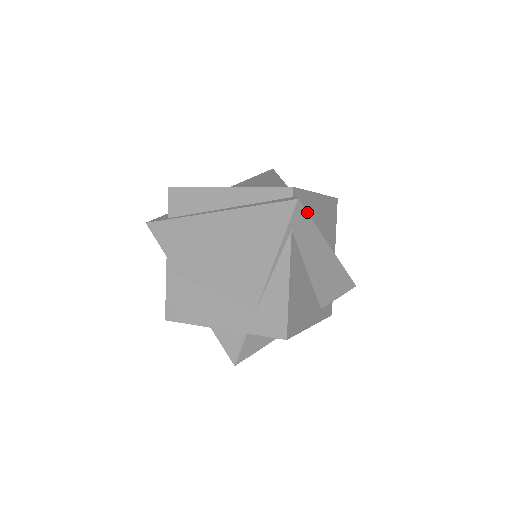
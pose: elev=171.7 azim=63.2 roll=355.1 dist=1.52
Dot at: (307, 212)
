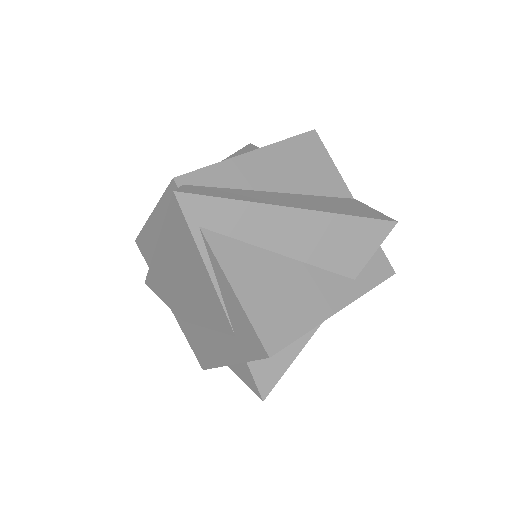
Dot at: (232, 187)
